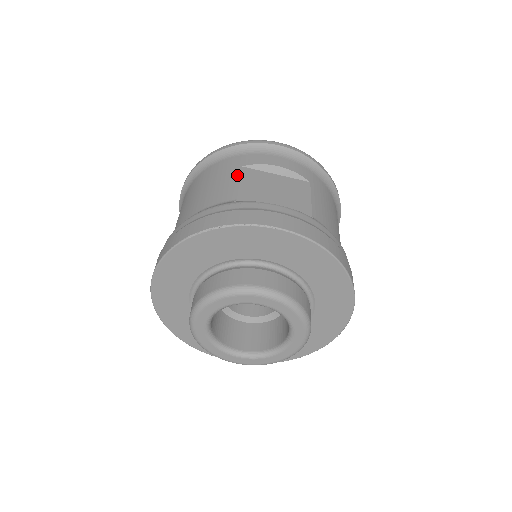
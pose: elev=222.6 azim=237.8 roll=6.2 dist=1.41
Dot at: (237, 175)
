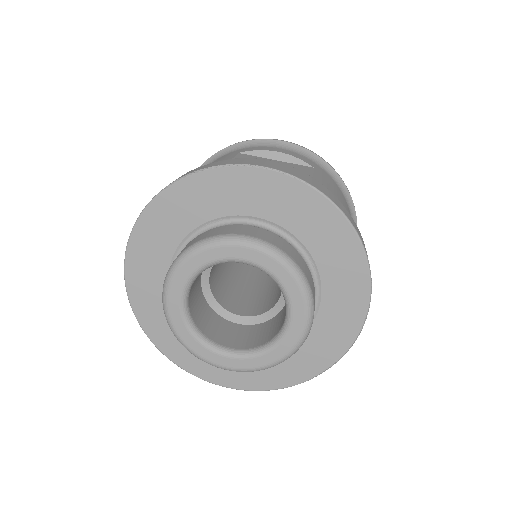
Dot at: (231, 156)
